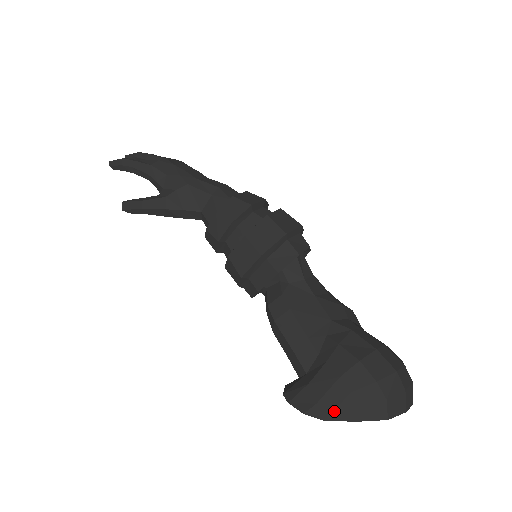
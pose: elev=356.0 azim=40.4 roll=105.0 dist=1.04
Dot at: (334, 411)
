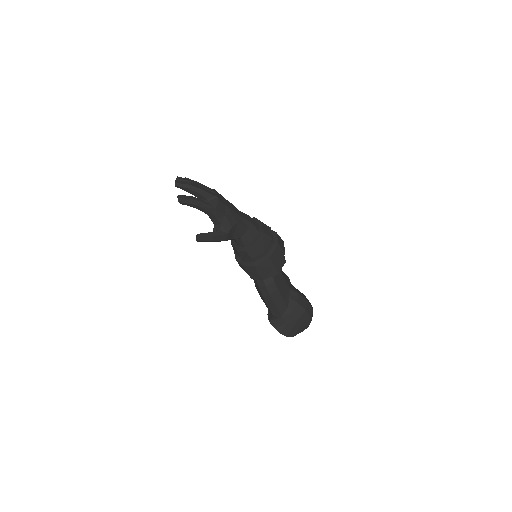
Dot at: (296, 332)
